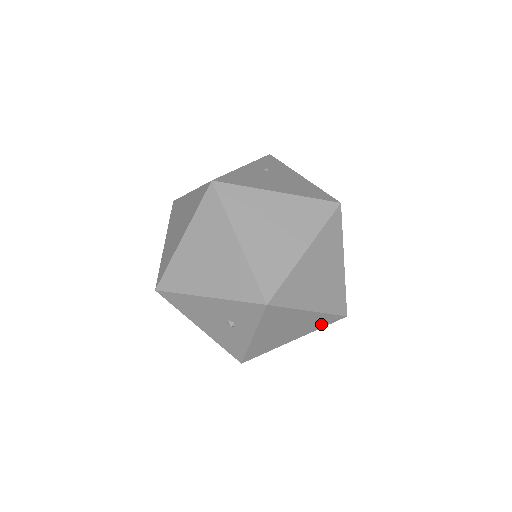
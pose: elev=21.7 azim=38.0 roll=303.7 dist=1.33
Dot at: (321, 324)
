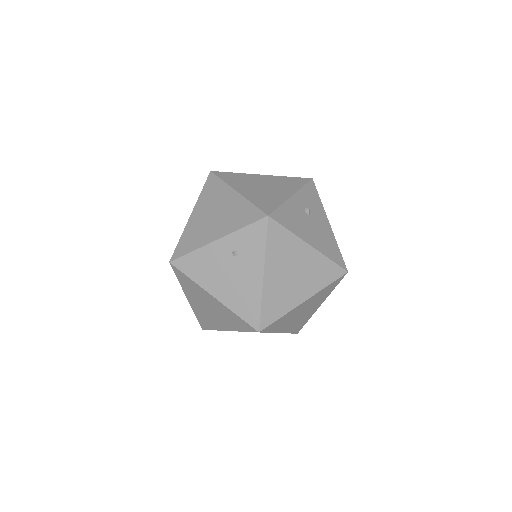
Dot at: occluded
